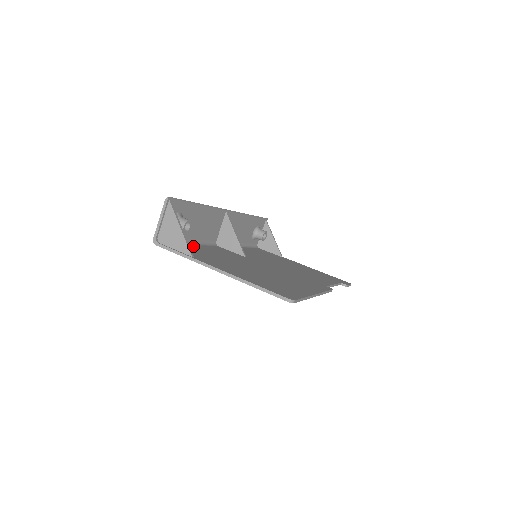
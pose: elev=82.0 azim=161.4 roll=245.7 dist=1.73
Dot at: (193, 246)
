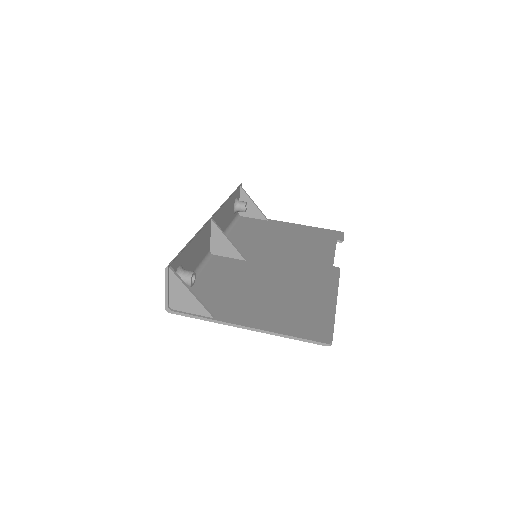
Dot at: (198, 283)
